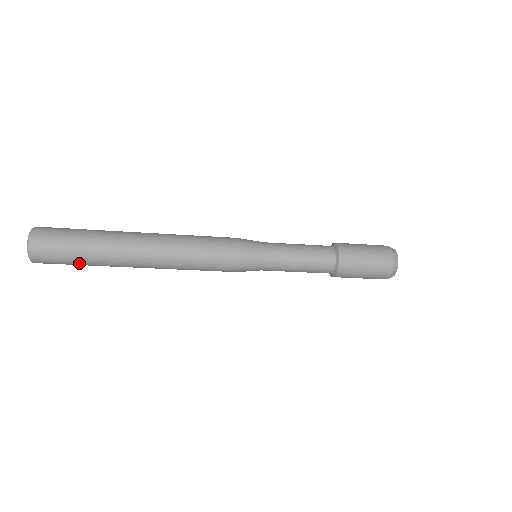
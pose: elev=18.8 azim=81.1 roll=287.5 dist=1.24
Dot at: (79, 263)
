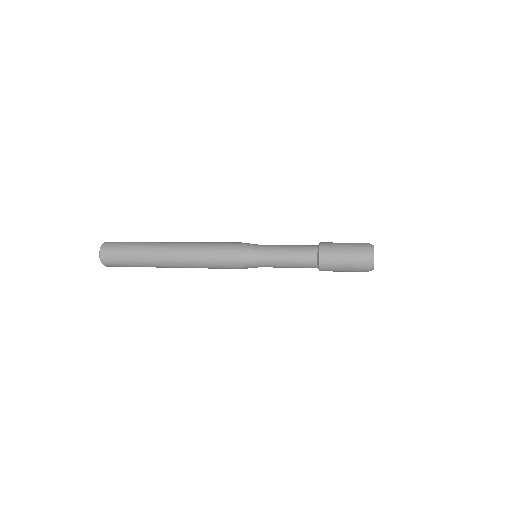
Dot at: occluded
